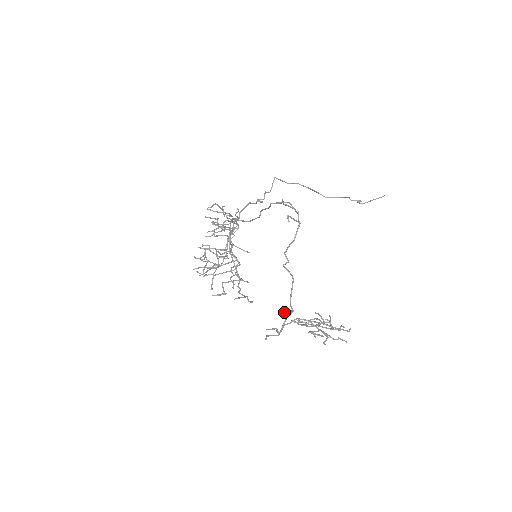
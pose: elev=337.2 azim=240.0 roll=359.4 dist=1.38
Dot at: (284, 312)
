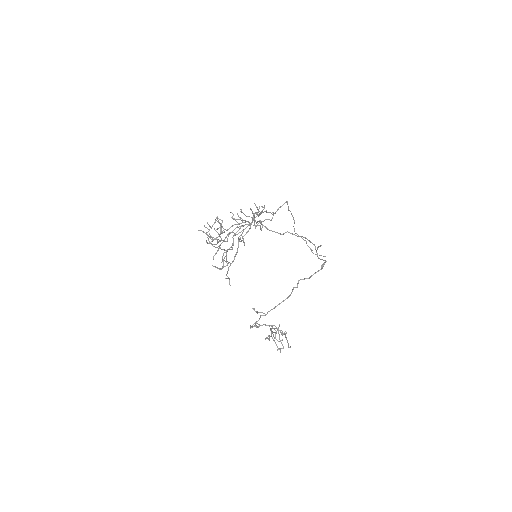
Dot at: occluded
